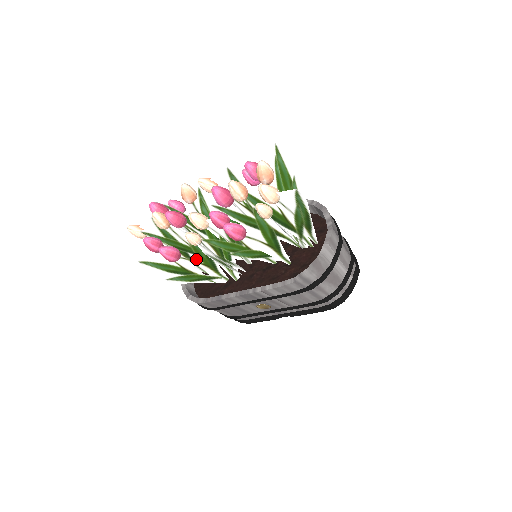
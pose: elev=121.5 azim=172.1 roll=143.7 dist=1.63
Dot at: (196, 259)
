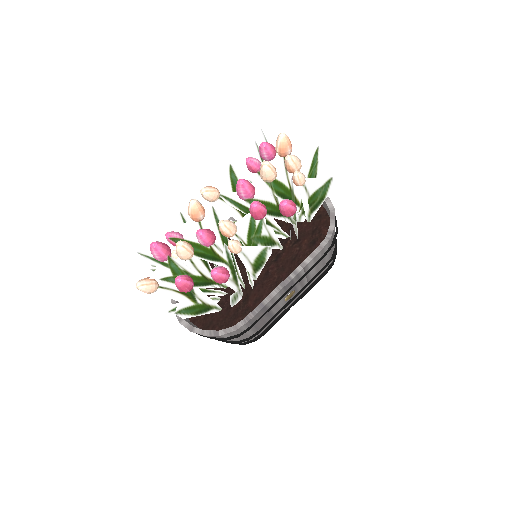
Dot at: (230, 276)
